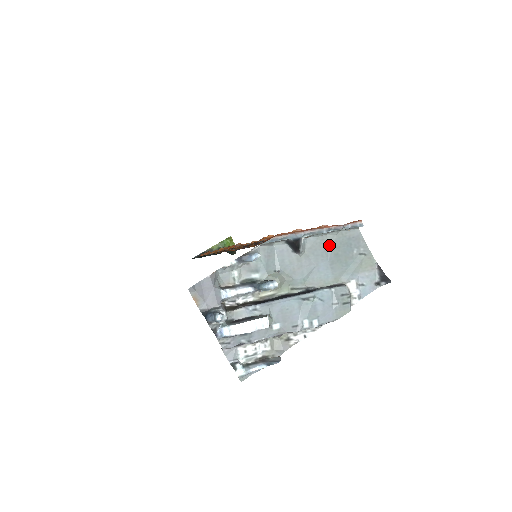
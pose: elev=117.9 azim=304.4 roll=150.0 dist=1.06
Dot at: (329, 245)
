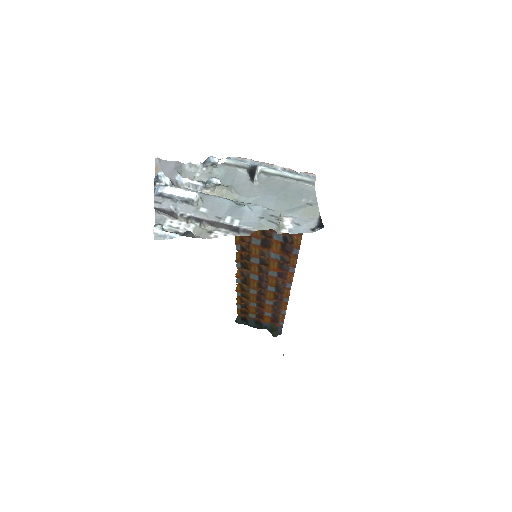
Dot at: (282, 187)
